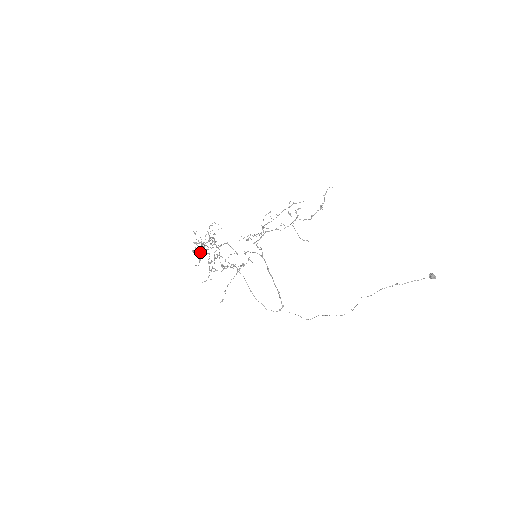
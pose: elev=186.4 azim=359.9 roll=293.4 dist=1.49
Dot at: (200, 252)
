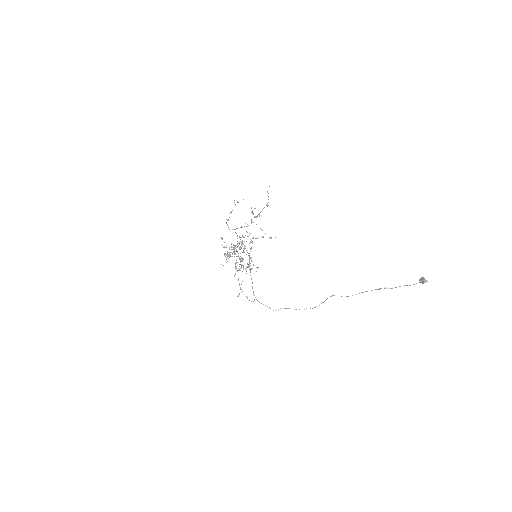
Dot at: (230, 255)
